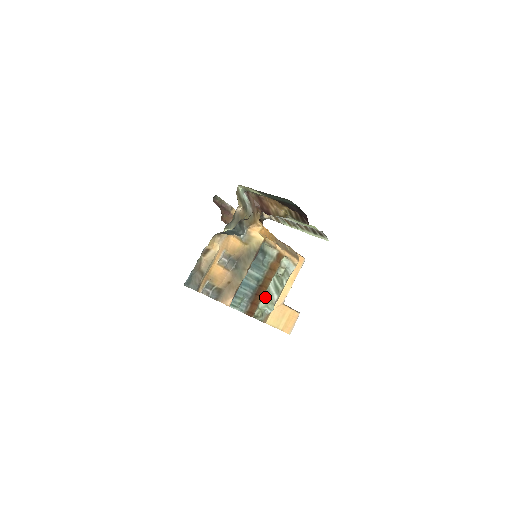
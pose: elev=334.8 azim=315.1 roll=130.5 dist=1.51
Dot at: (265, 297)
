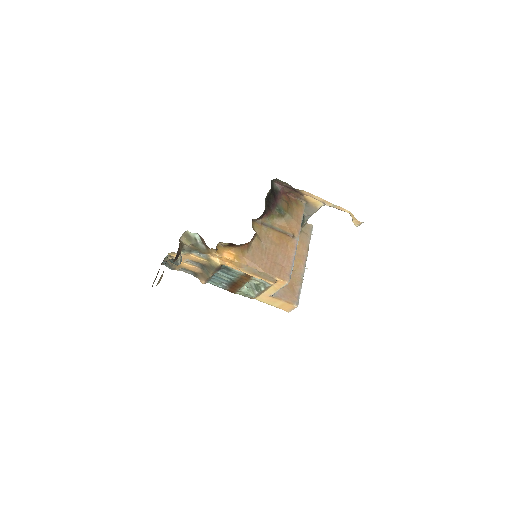
Dot at: (248, 287)
